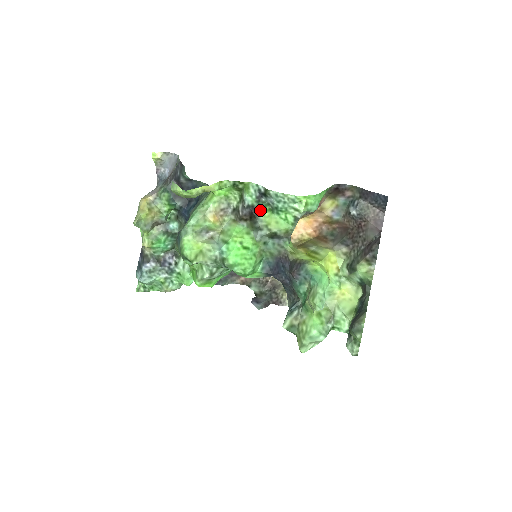
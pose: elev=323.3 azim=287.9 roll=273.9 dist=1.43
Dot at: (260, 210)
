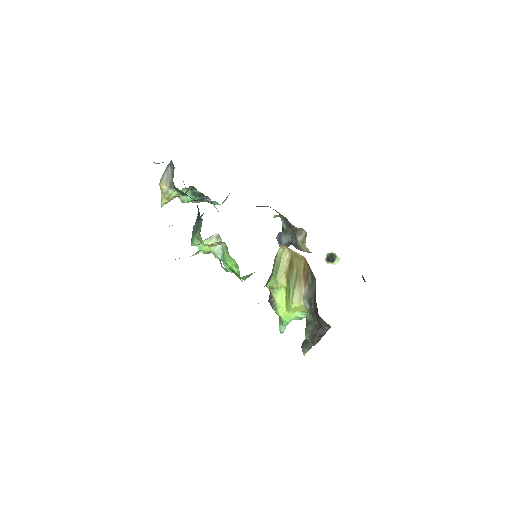
Dot at: (235, 273)
